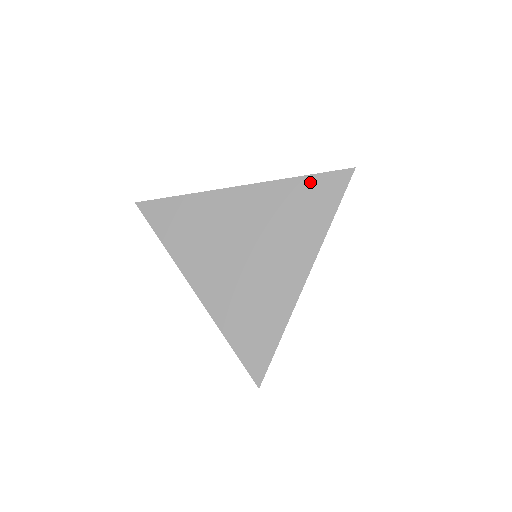
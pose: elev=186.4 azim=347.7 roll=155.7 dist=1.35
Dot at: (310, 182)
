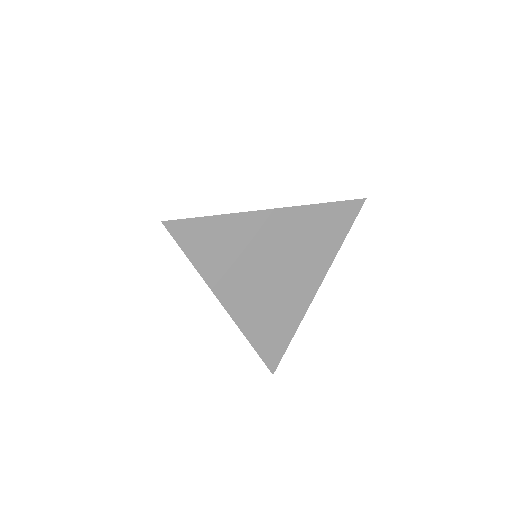
Dot at: (332, 209)
